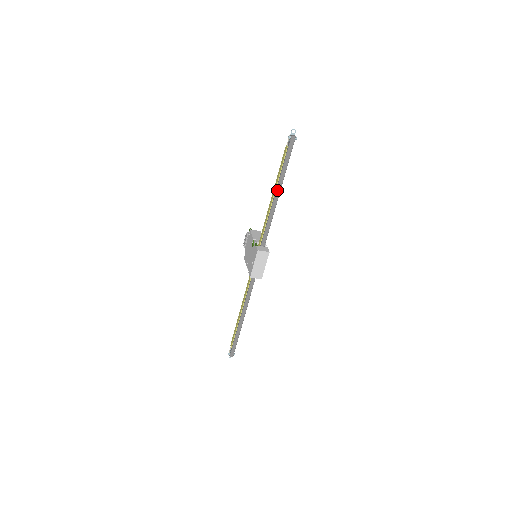
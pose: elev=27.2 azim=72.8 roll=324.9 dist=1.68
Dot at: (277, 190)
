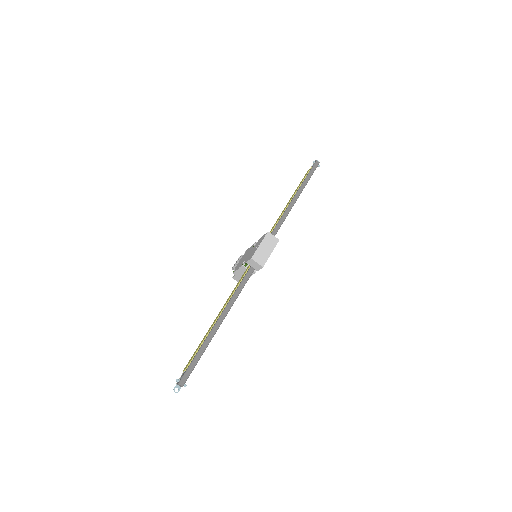
Dot at: (296, 195)
